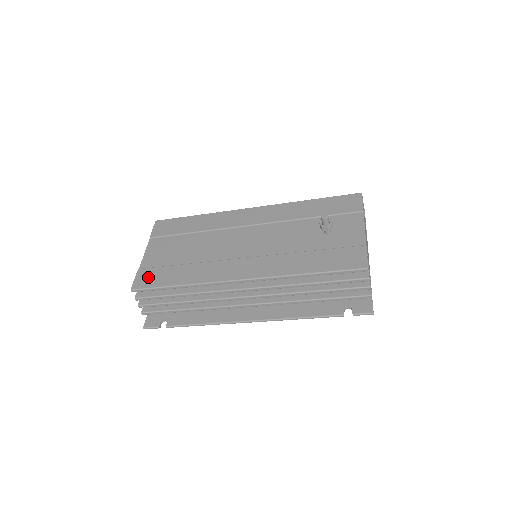
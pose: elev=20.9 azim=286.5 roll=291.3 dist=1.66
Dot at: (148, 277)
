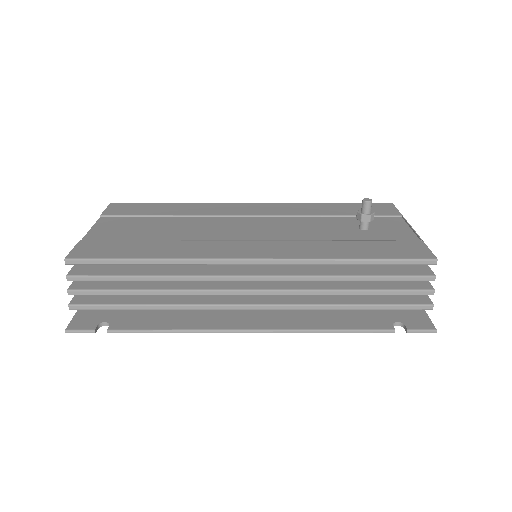
Dot at: (97, 248)
